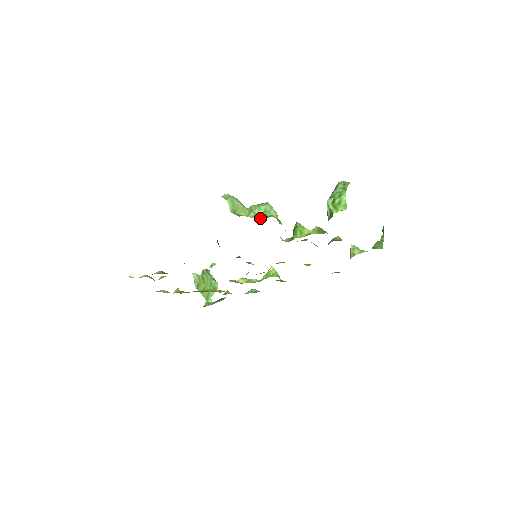
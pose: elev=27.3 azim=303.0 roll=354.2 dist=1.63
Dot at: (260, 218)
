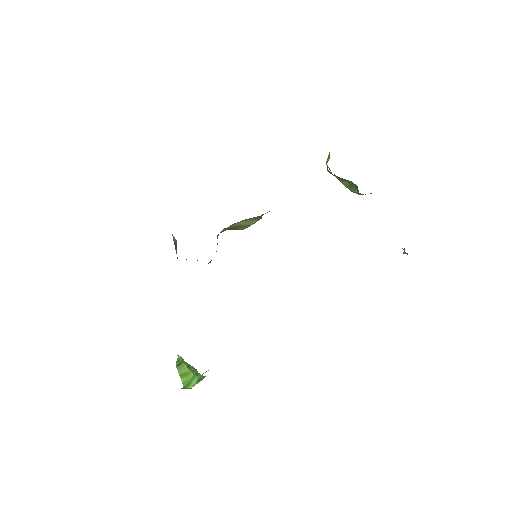
Dot at: occluded
